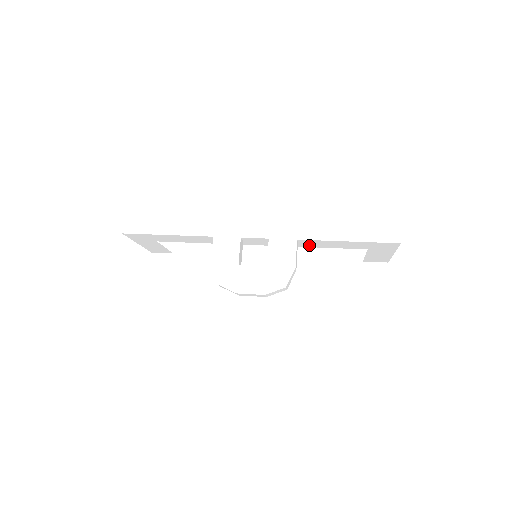
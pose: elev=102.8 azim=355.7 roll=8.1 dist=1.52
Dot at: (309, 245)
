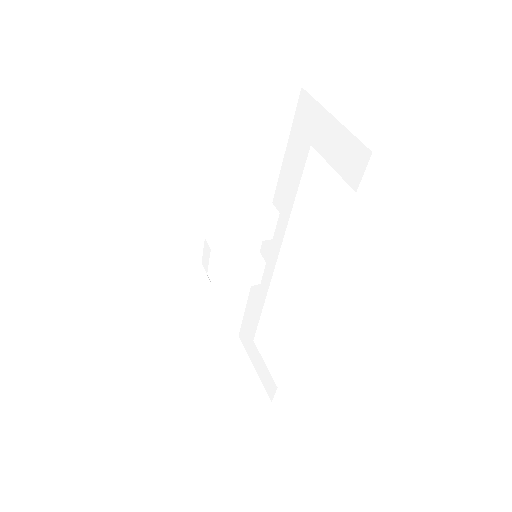
Dot at: (287, 207)
